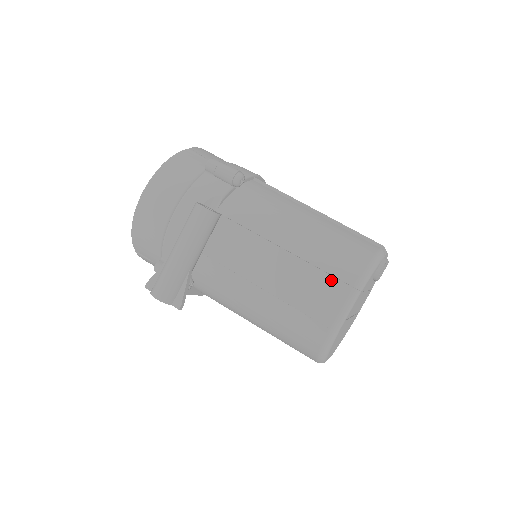
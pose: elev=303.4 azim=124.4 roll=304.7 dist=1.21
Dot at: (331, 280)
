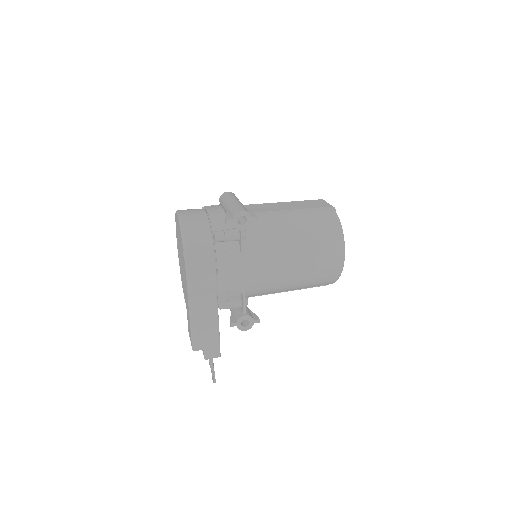
Dot at: (311, 201)
